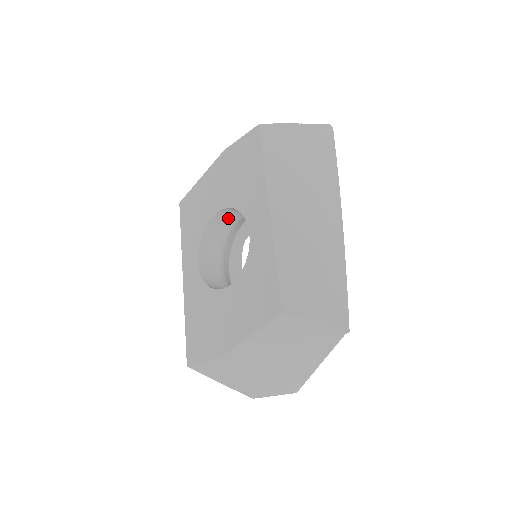
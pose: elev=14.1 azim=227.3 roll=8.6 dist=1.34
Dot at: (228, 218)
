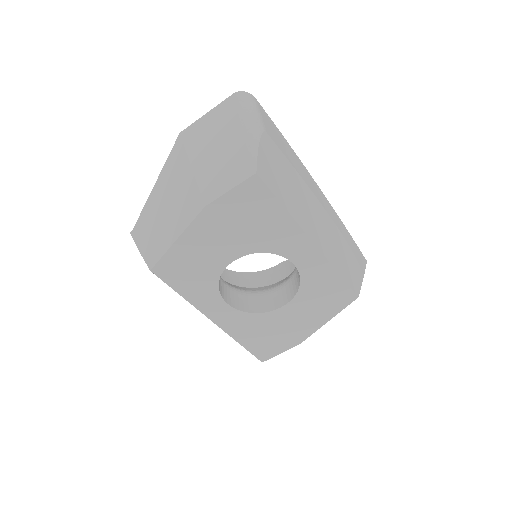
Dot at: occluded
